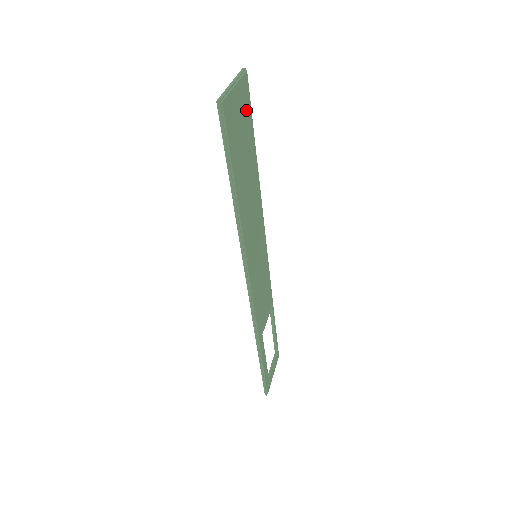
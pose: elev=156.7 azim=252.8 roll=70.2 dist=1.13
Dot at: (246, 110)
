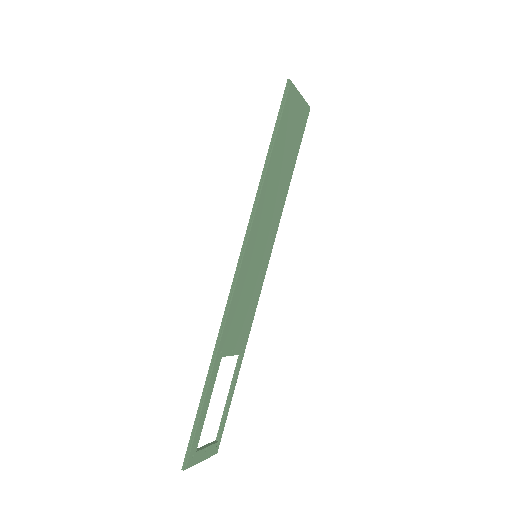
Dot at: (300, 127)
